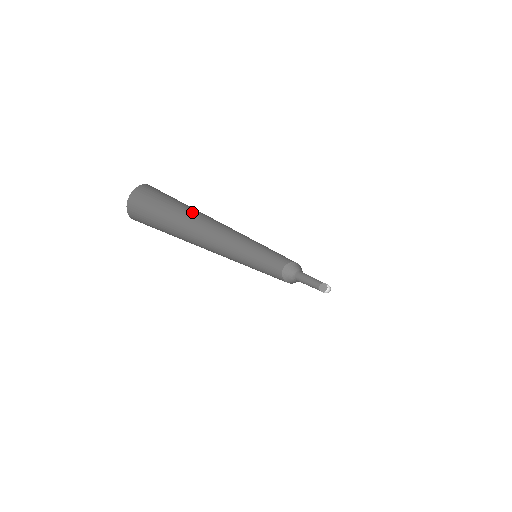
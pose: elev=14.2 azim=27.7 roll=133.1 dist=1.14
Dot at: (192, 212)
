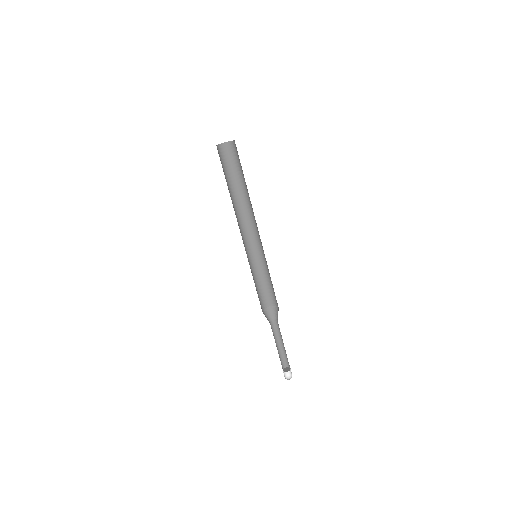
Dot at: (244, 184)
